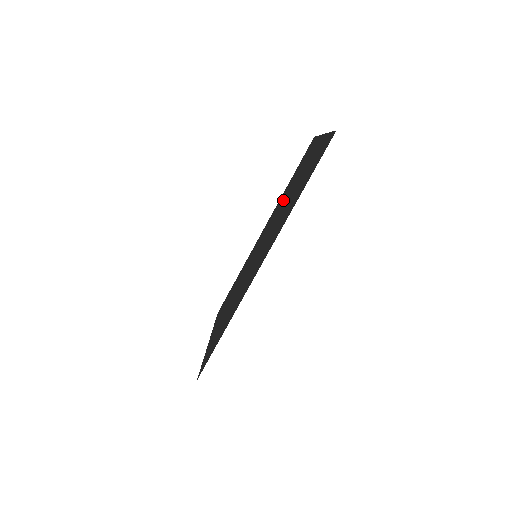
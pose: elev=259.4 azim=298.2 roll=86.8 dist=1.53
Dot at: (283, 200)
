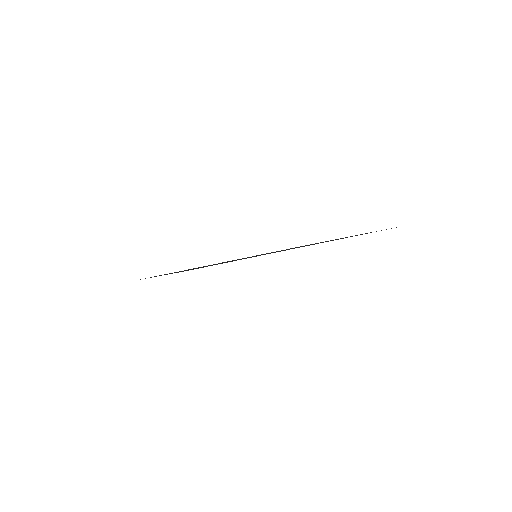
Dot at: occluded
